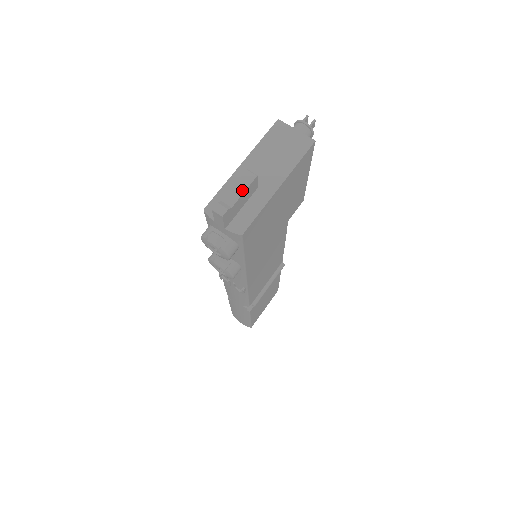
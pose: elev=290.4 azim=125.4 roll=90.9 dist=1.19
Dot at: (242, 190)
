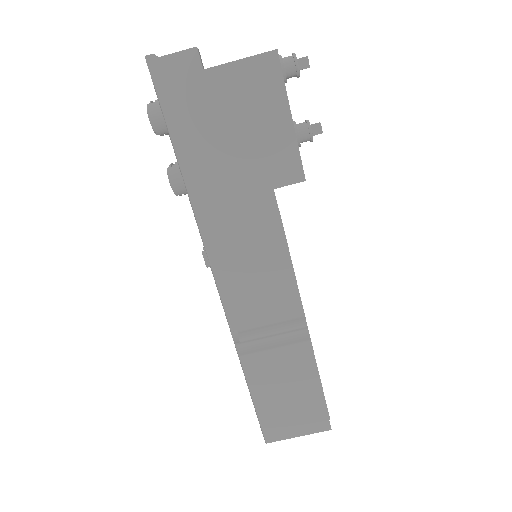
Dot at: (177, 52)
